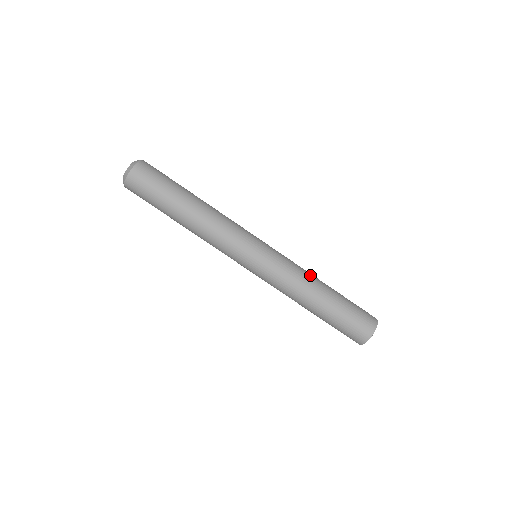
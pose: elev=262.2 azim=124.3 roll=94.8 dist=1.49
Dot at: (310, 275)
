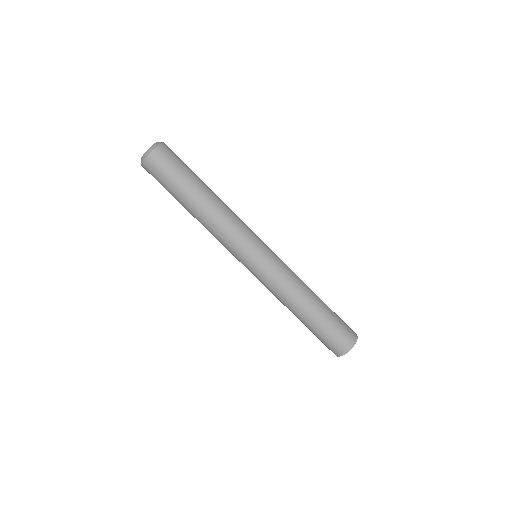
Dot at: (302, 287)
